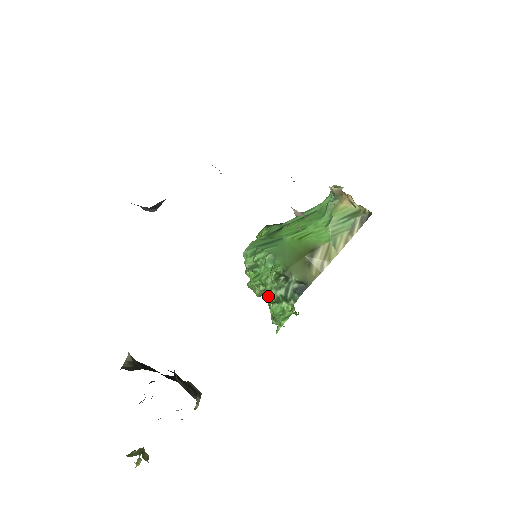
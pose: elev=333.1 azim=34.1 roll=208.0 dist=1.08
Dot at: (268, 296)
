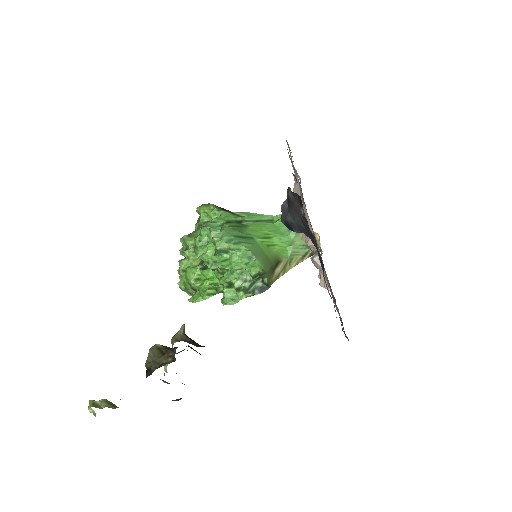
Dot at: (230, 282)
